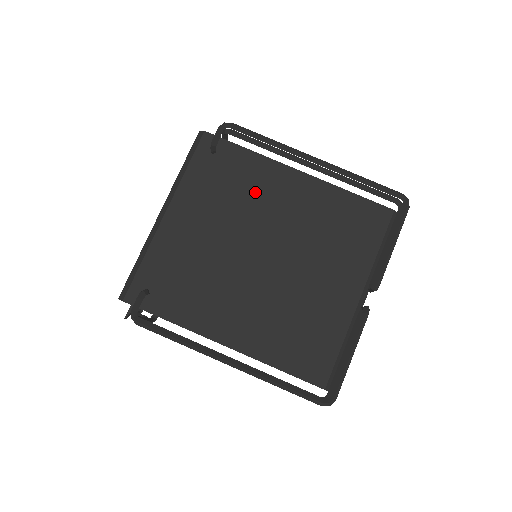
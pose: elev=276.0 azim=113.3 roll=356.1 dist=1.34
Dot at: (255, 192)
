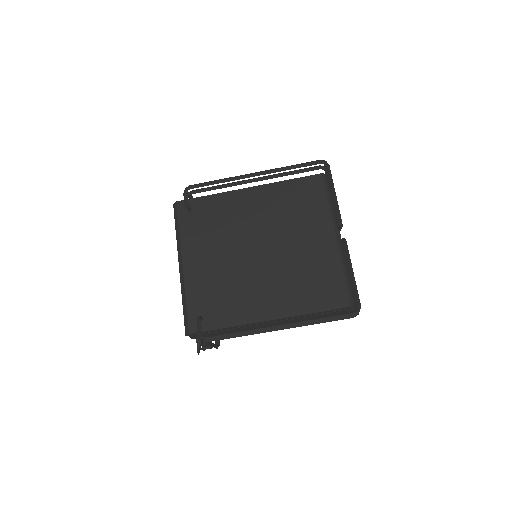
Dot at: (230, 217)
